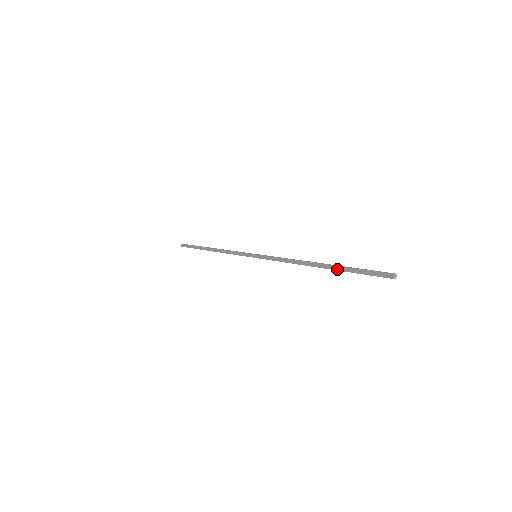
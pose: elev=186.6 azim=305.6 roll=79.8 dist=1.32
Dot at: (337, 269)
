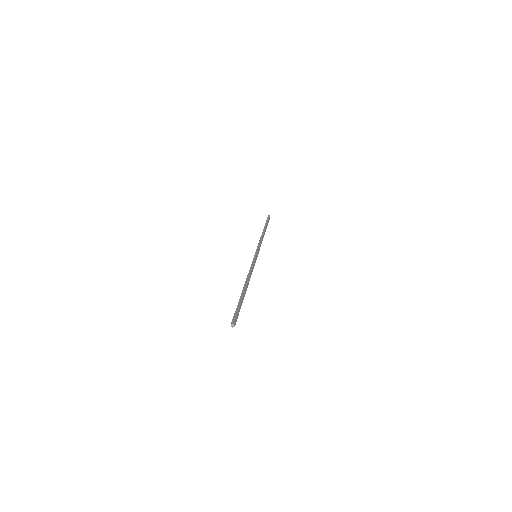
Dot at: (240, 299)
